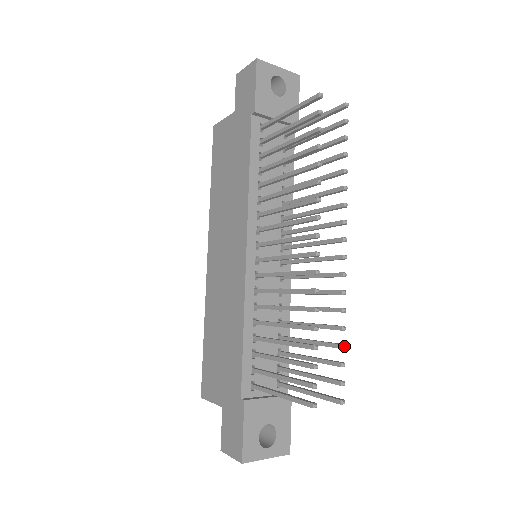
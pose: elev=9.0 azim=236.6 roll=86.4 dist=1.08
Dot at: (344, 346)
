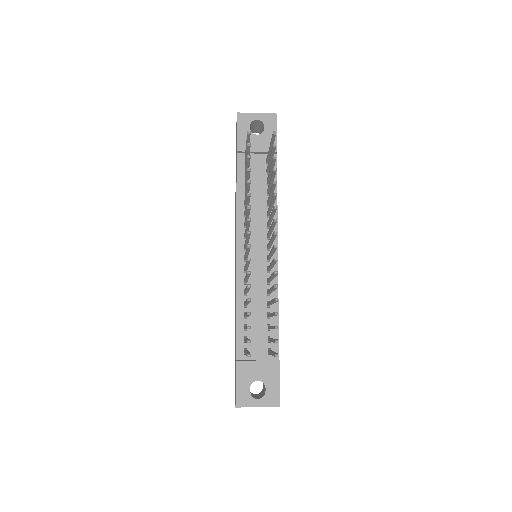
Dot at: (276, 313)
